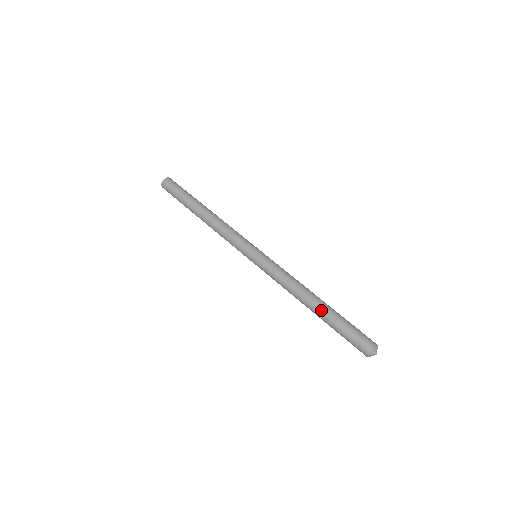
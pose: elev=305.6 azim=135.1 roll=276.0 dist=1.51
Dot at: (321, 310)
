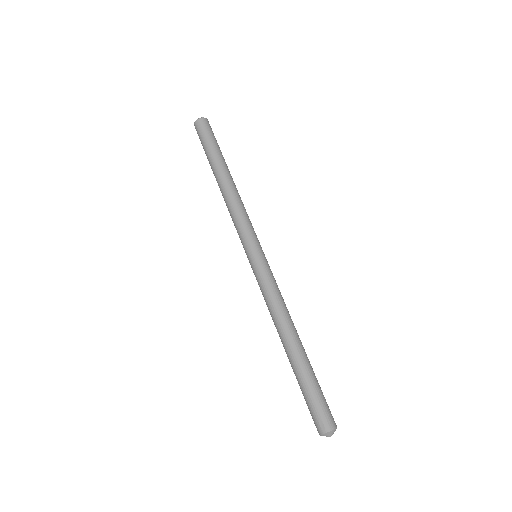
Dot at: (297, 355)
